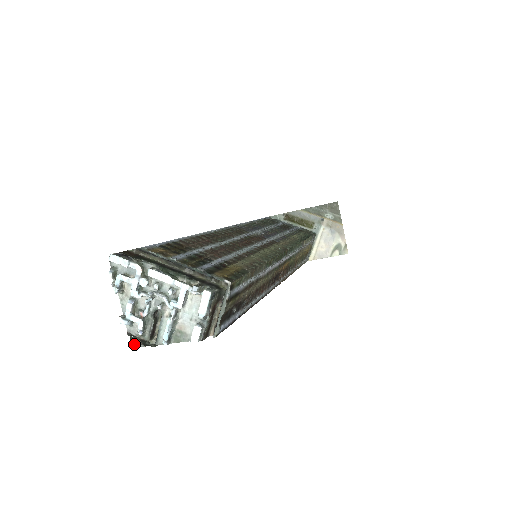
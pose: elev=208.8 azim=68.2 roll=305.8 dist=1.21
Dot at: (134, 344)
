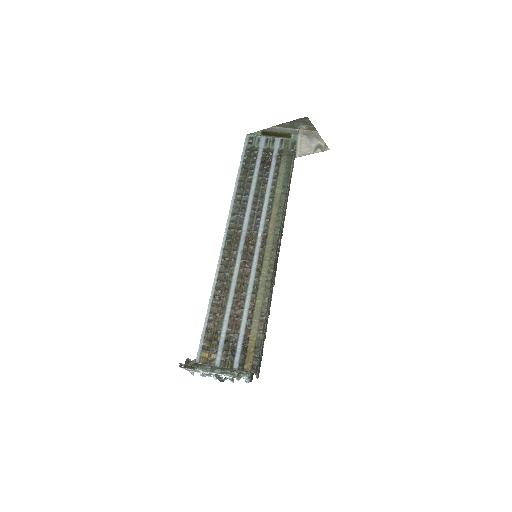
Dot at: occluded
